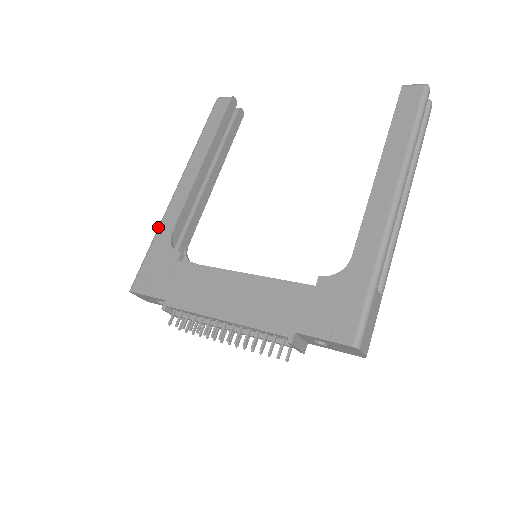
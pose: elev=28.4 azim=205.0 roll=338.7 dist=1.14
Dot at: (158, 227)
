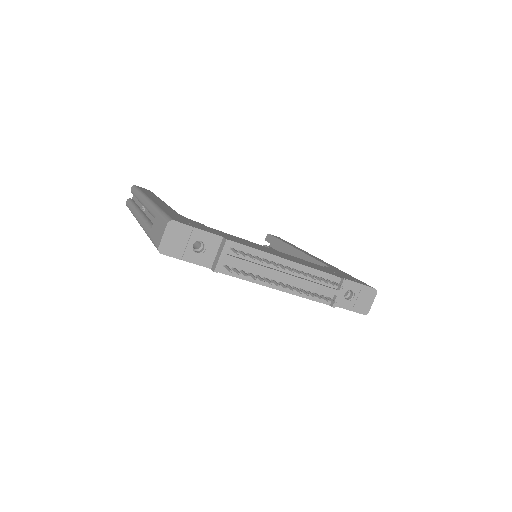
Dot at: (156, 206)
